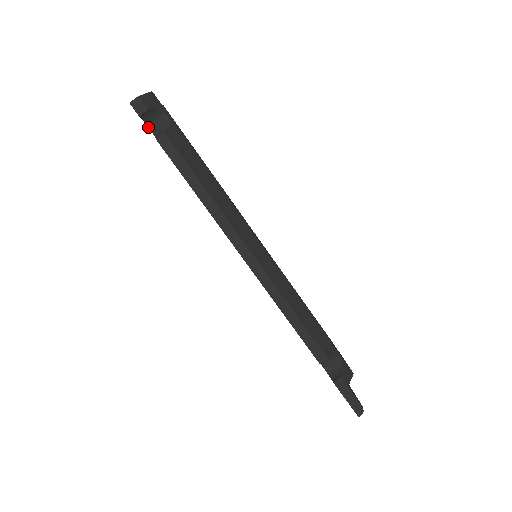
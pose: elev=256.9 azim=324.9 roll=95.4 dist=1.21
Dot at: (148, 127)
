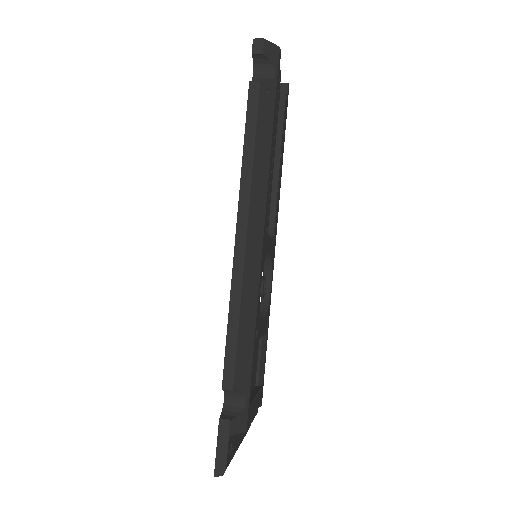
Dot at: (253, 71)
